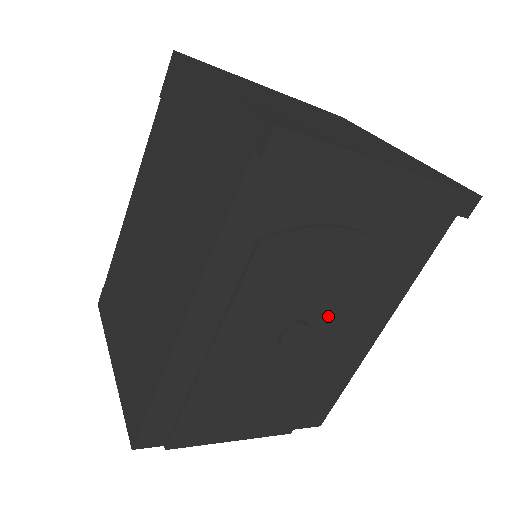
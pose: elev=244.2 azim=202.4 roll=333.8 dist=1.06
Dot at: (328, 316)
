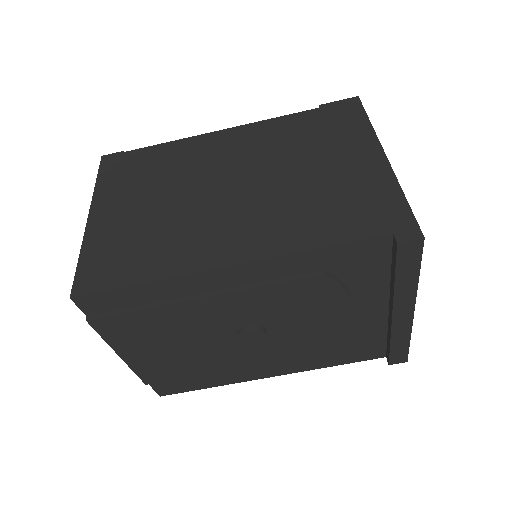
Dot at: (276, 342)
